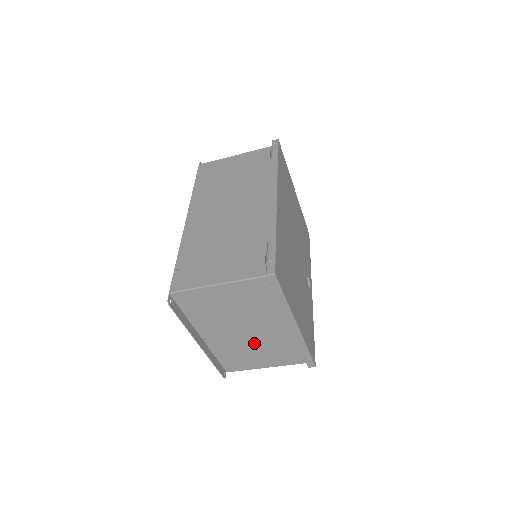
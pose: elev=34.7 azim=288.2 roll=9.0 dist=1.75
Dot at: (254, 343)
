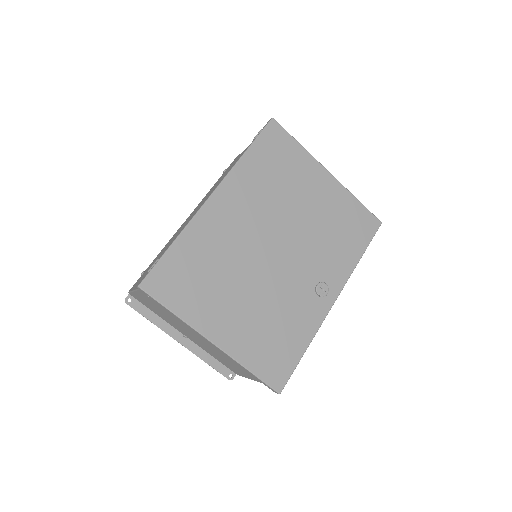
Dot at: (217, 351)
